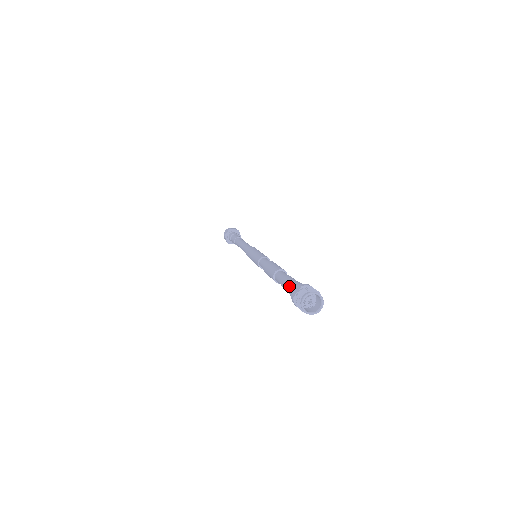
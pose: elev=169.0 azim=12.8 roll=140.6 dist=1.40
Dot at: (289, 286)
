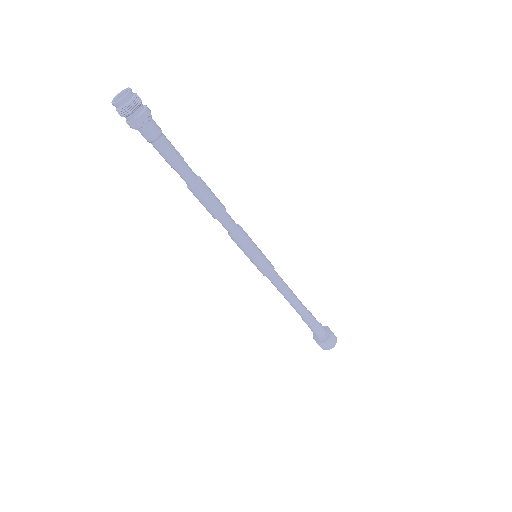
Dot at: occluded
